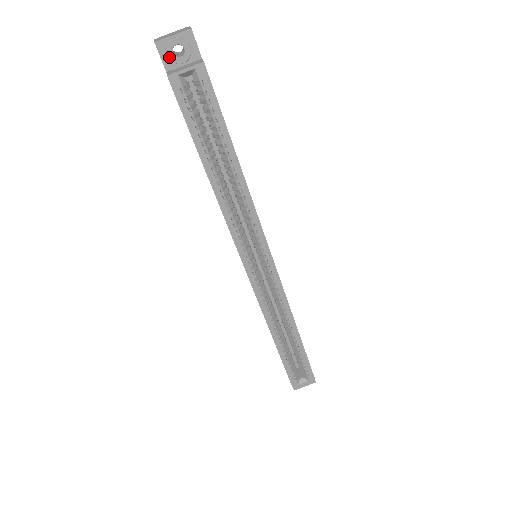
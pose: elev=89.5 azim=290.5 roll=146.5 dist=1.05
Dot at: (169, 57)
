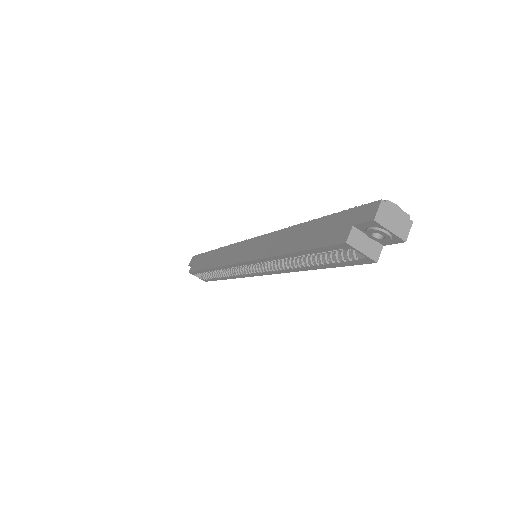
Dot at: (367, 230)
